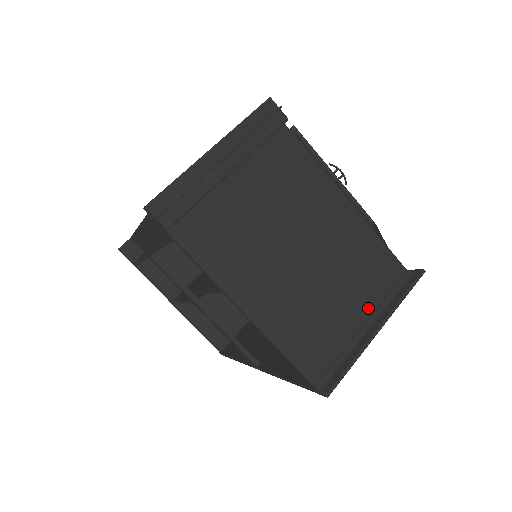
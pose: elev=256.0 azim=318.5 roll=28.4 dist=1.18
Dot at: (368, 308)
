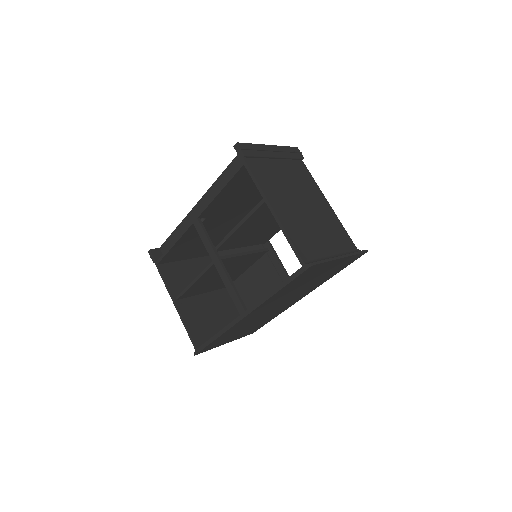
Dot at: (336, 250)
